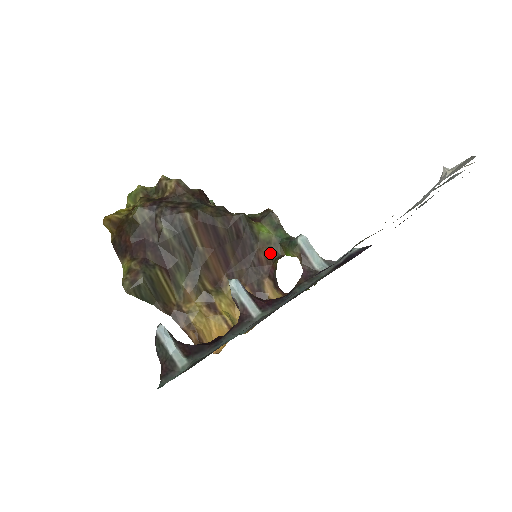
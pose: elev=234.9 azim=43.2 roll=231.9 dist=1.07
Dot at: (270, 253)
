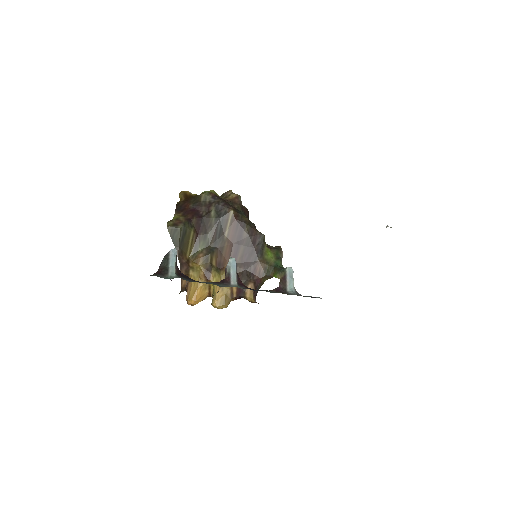
Dot at: (264, 270)
